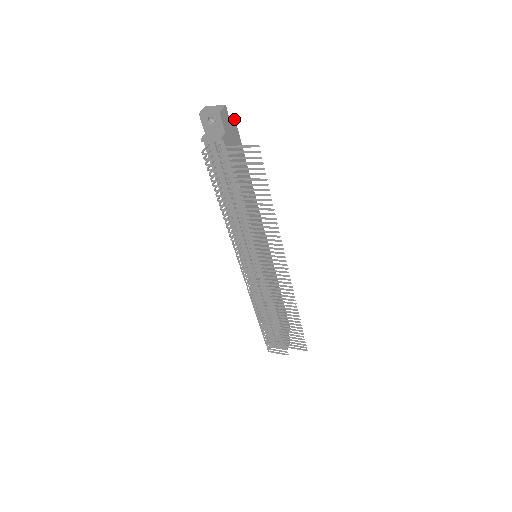
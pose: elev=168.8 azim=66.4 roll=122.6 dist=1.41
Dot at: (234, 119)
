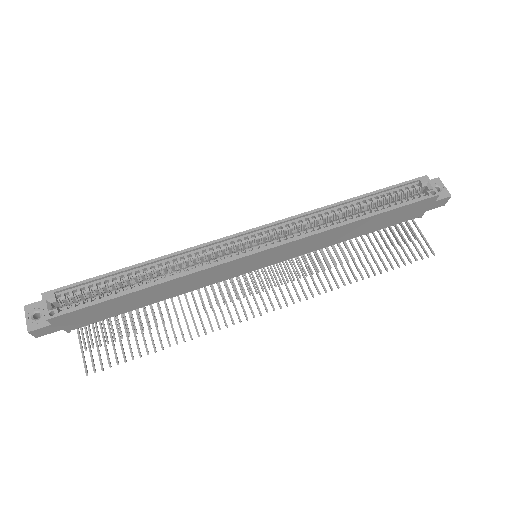
Dot at: (49, 319)
